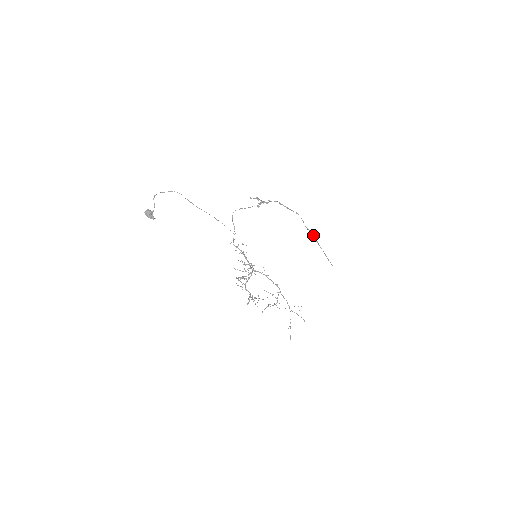
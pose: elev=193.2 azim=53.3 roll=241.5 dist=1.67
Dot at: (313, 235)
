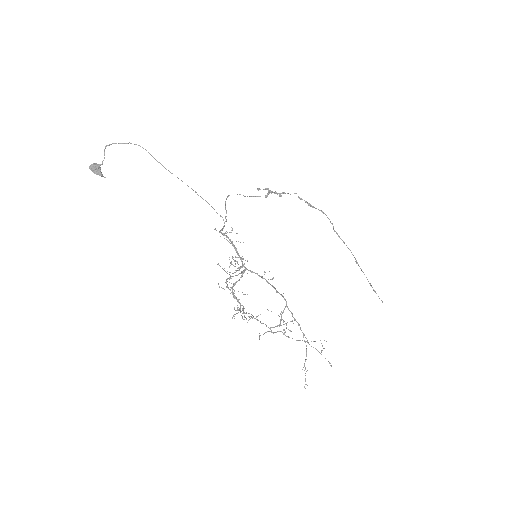
Dot at: (349, 249)
